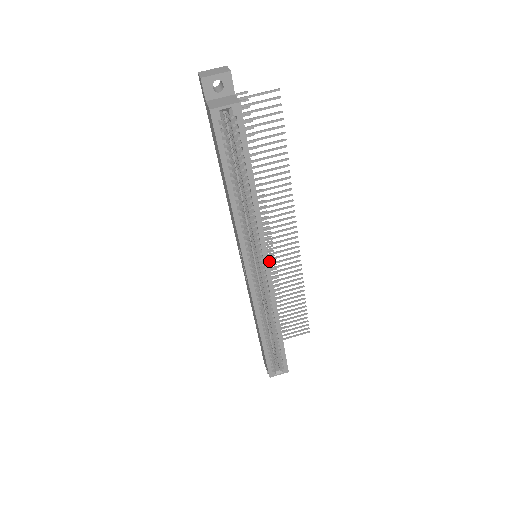
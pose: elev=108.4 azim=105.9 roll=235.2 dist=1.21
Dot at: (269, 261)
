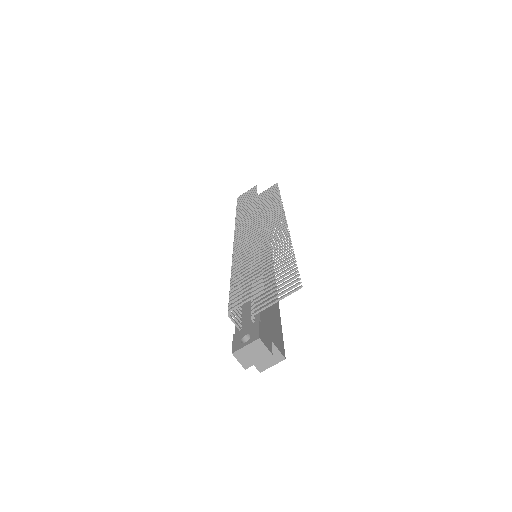
Dot at: (253, 216)
